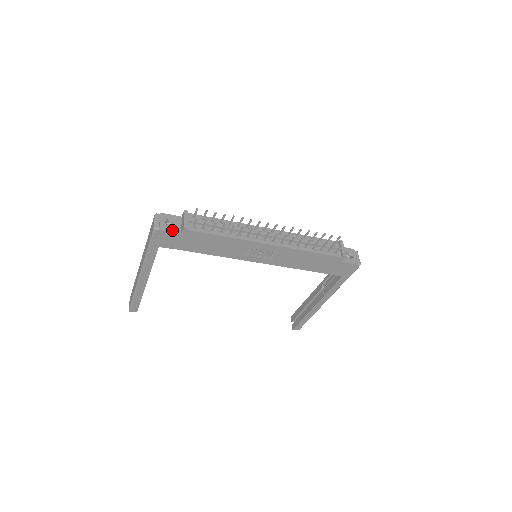
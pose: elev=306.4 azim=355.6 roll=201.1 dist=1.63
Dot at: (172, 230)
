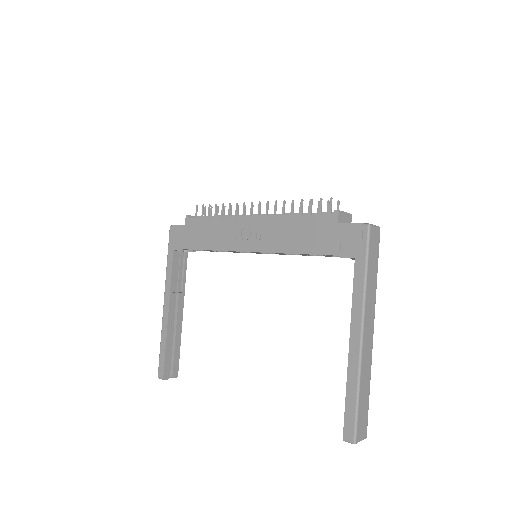
Dot at: (181, 225)
